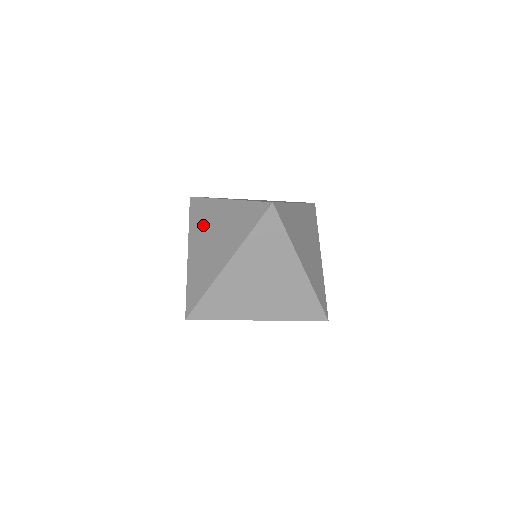
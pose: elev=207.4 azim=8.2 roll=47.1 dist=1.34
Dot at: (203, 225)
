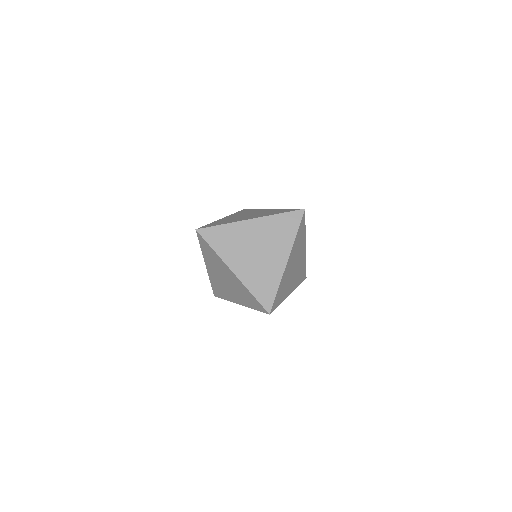
Dot at: (236, 245)
